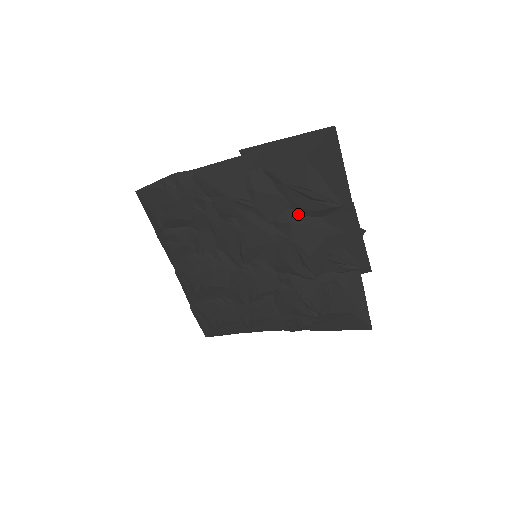
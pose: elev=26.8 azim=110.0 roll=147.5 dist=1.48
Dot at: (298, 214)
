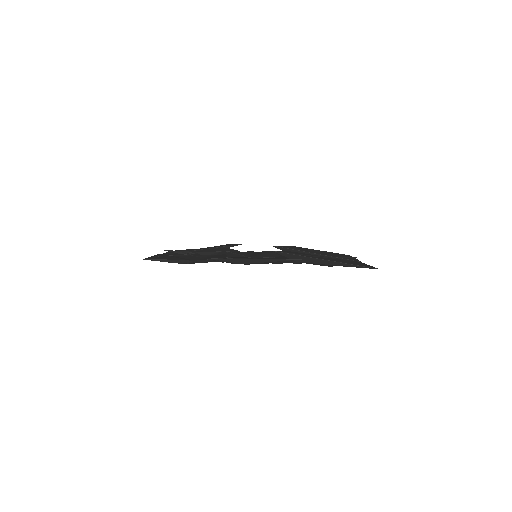
Dot at: occluded
